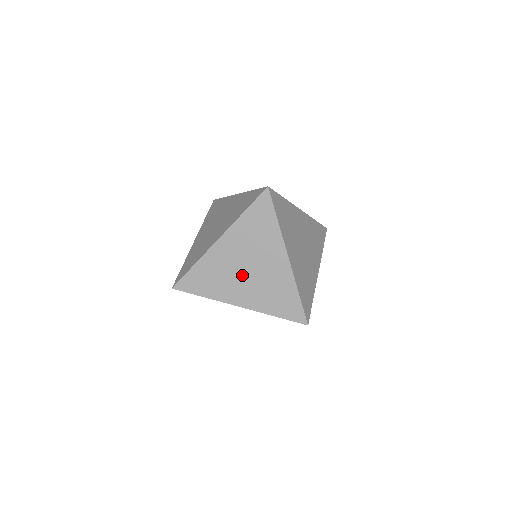
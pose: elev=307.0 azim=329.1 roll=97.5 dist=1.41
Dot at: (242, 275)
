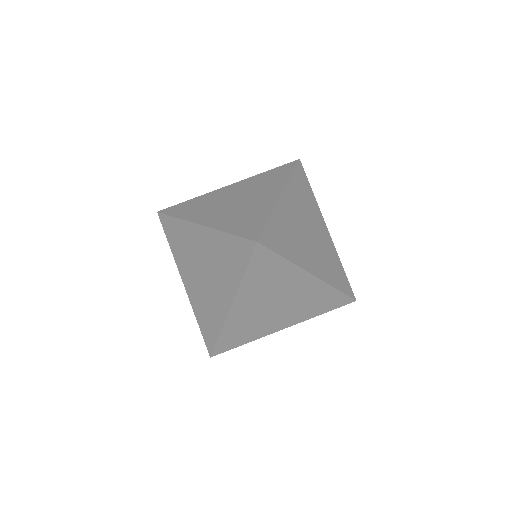
Dot at: (273, 312)
